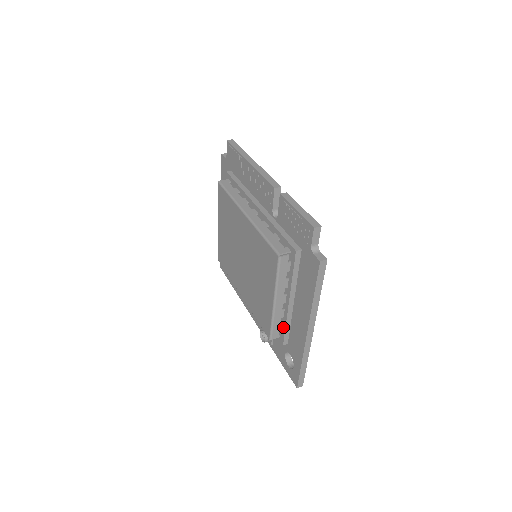
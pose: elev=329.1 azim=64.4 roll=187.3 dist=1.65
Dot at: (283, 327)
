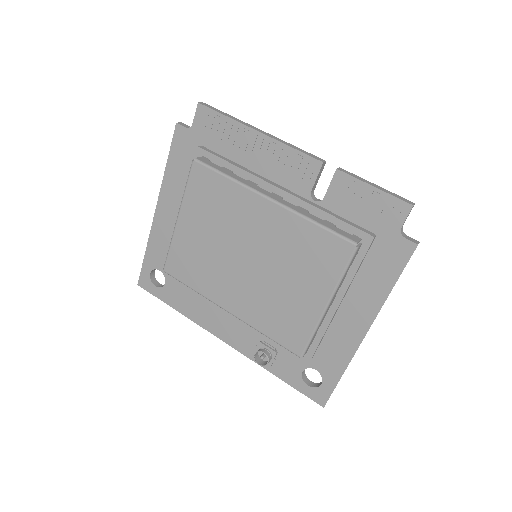
Dot at: (317, 337)
